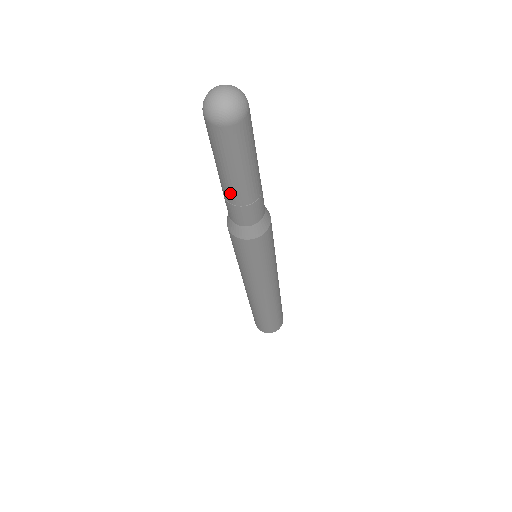
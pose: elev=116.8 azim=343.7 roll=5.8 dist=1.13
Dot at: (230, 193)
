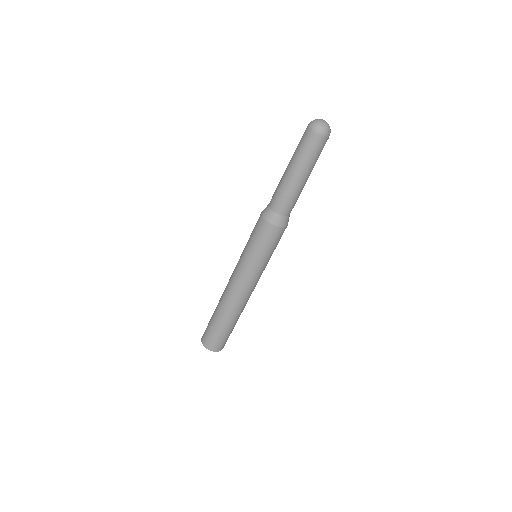
Dot at: (288, 182)
